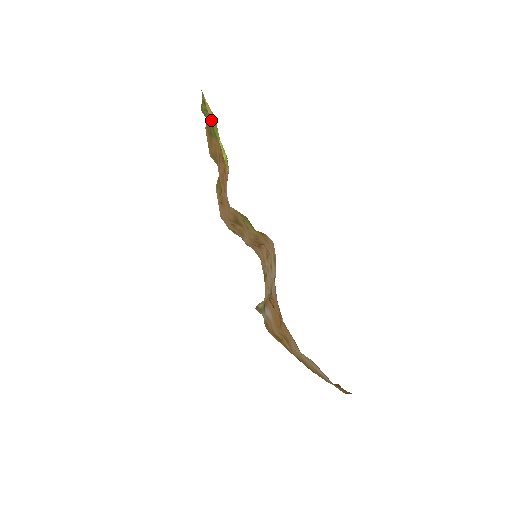
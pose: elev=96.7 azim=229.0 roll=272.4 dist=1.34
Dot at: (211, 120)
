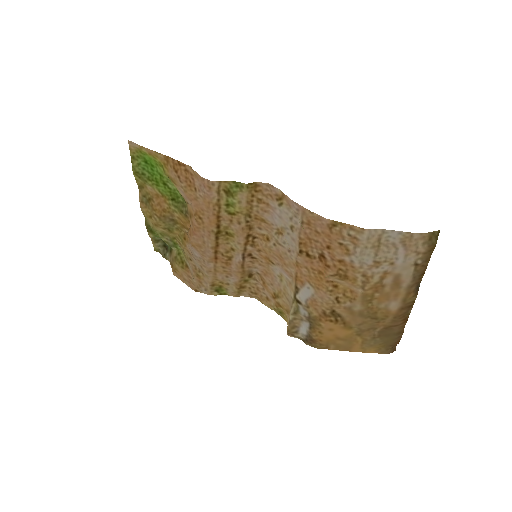
Dot at: (150, 150)
